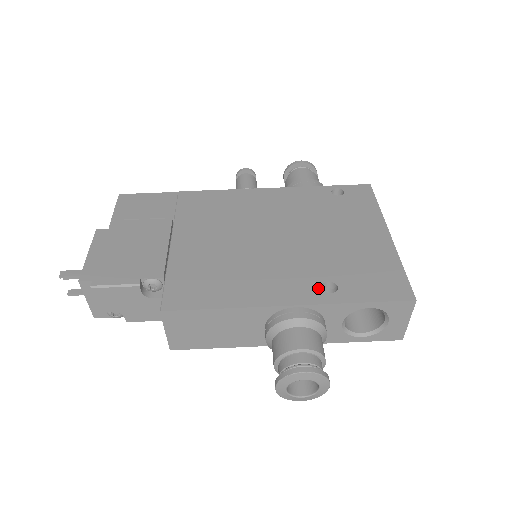
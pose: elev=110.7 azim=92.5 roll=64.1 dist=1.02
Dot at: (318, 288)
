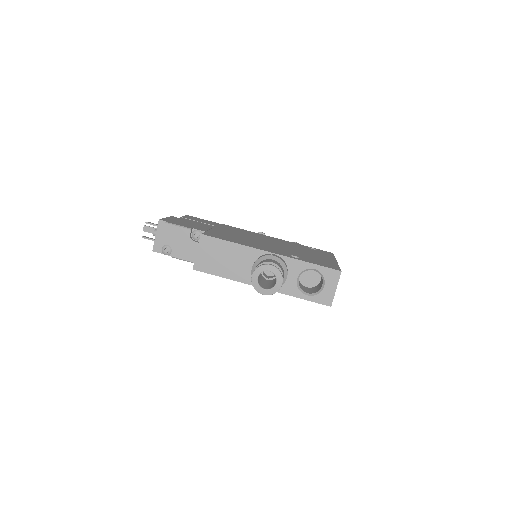
Dot at: (289, 255)
